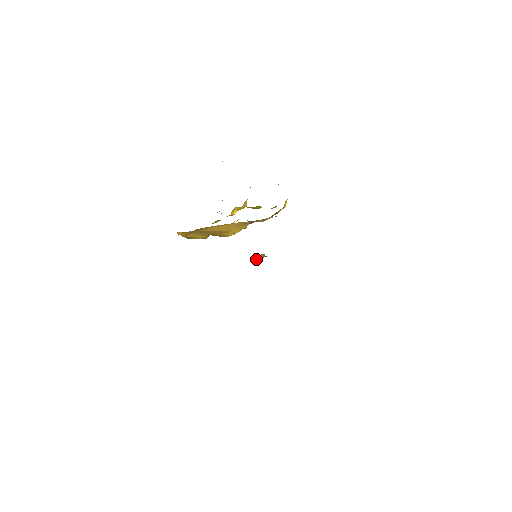
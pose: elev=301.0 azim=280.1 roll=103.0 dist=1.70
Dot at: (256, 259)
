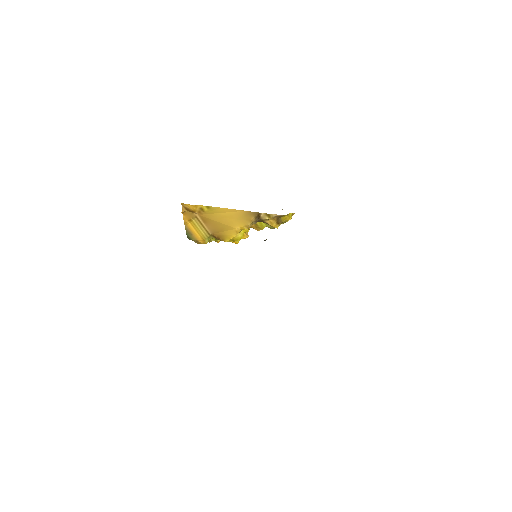
Dot at: occluded
